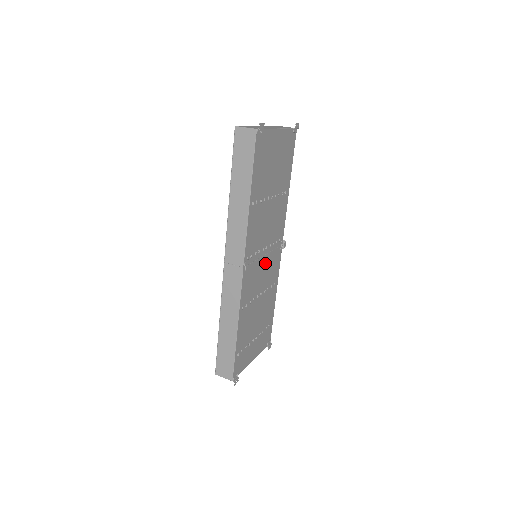
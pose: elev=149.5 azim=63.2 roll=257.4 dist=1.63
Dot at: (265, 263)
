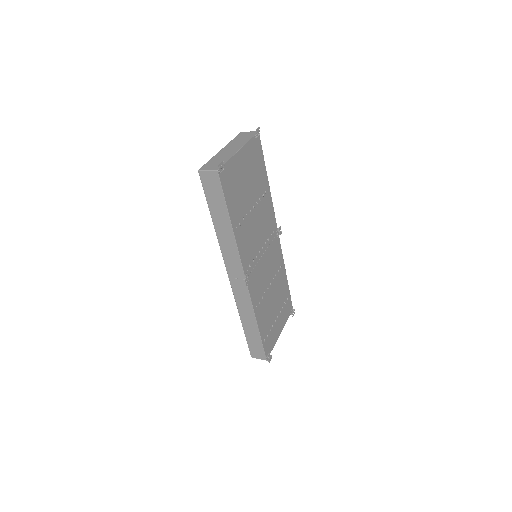
Dot at: (266, 259)
